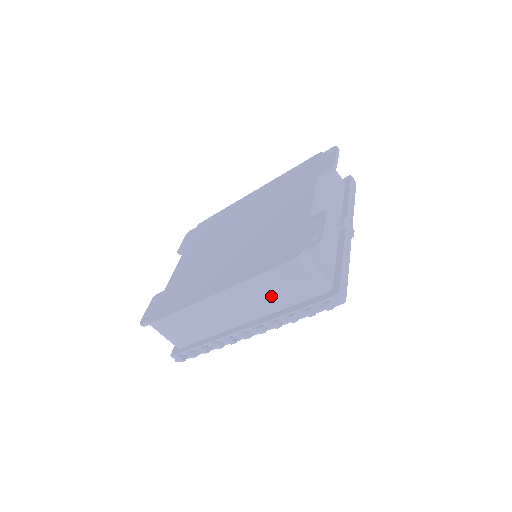
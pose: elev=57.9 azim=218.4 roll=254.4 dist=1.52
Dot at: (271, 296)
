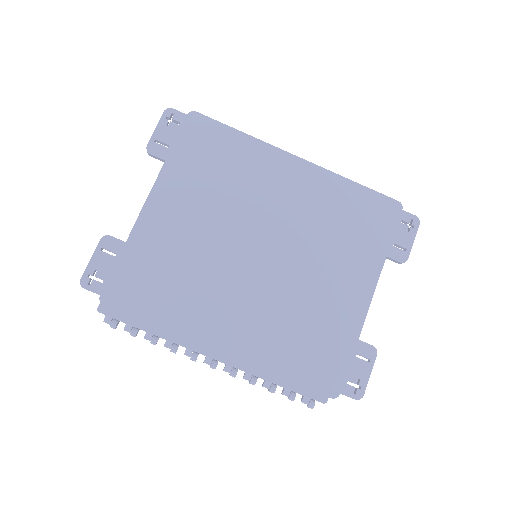
Dot at: occluded
